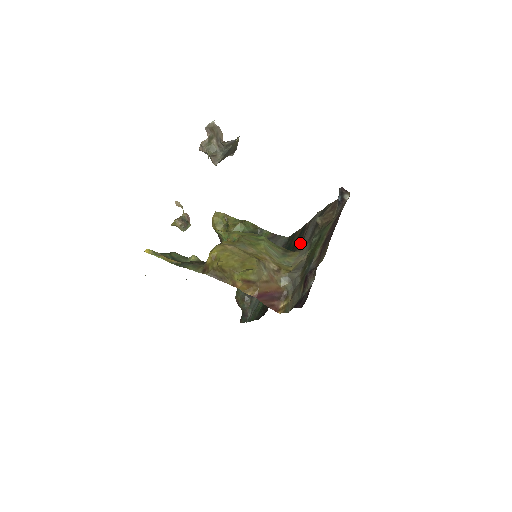
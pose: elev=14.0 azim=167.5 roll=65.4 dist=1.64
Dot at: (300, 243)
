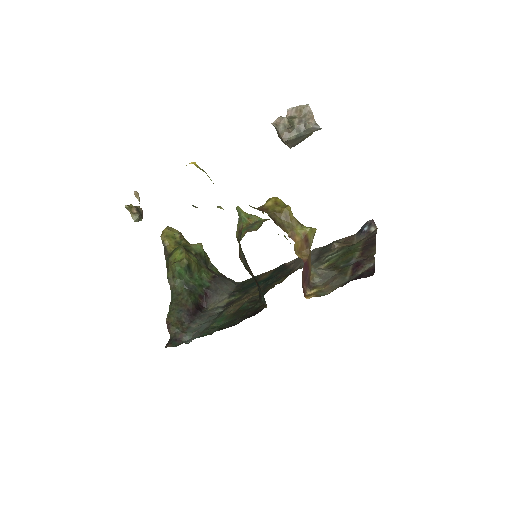
Dot at: (287, 272)
